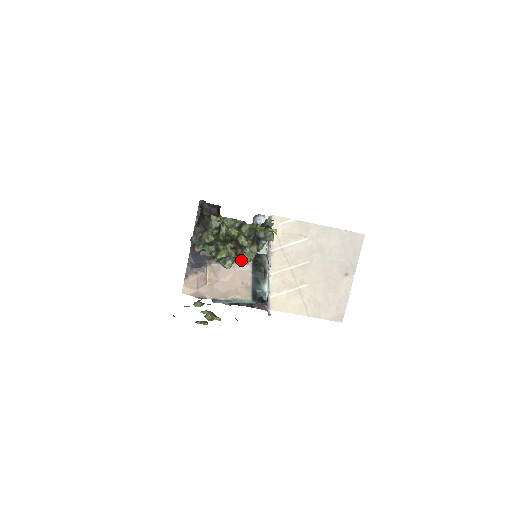
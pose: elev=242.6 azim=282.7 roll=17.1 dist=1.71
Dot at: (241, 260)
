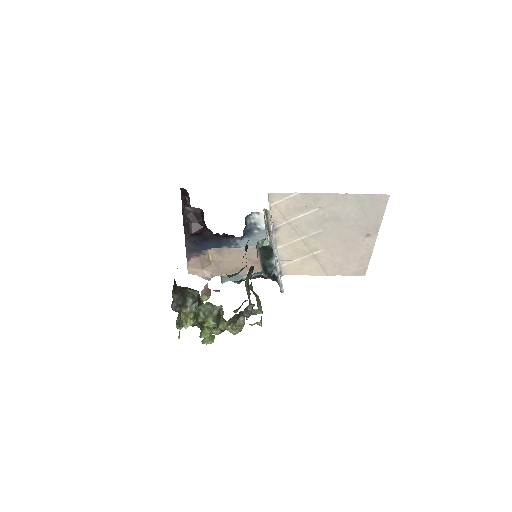
Dot at: occluded
